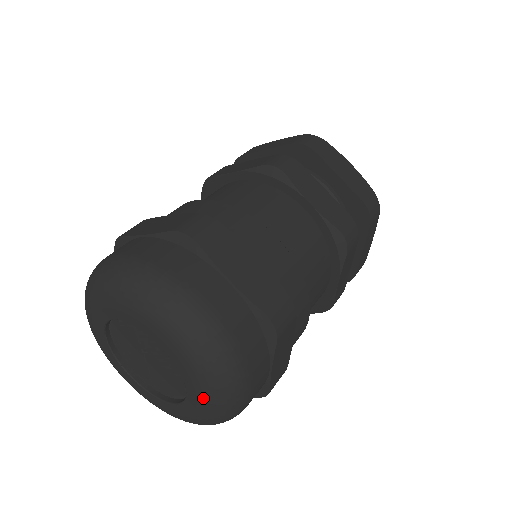
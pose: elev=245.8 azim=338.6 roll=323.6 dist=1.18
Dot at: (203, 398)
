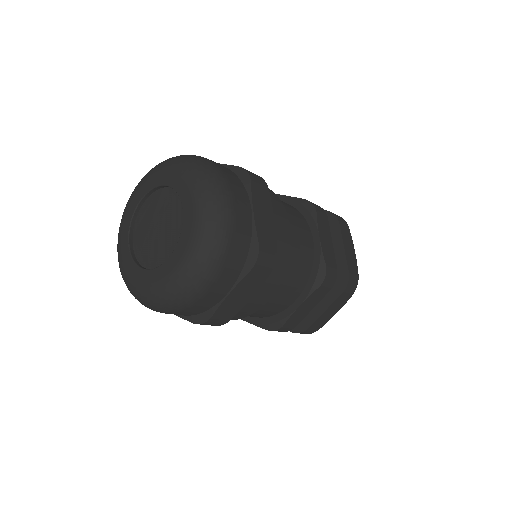
Dot at: (180, 263)
